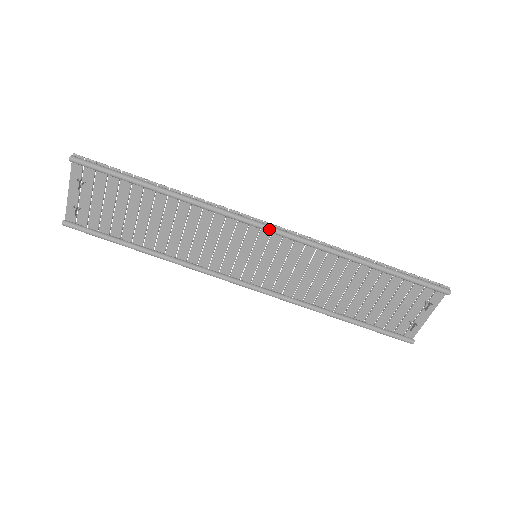
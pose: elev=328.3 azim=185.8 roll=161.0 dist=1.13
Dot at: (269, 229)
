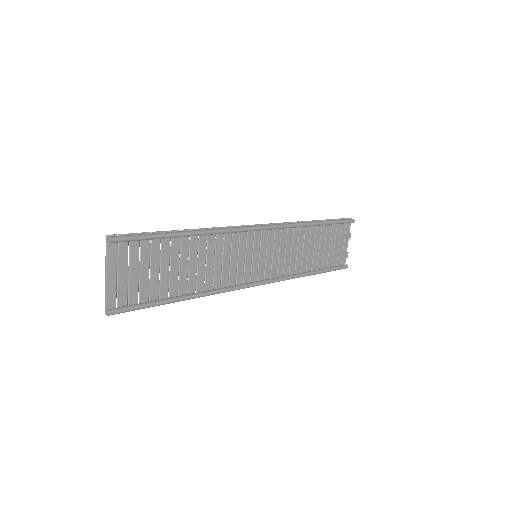
Dot at: (262, 228)
